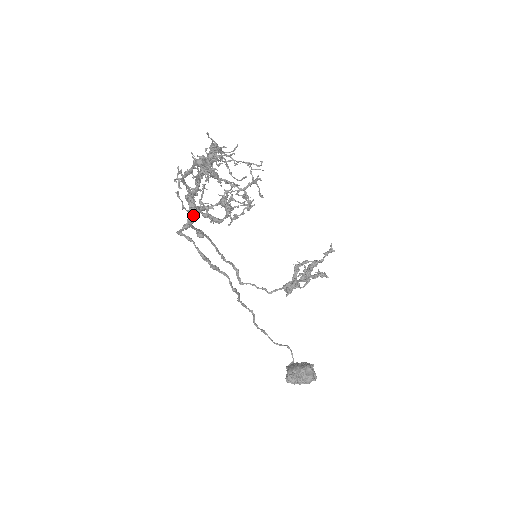
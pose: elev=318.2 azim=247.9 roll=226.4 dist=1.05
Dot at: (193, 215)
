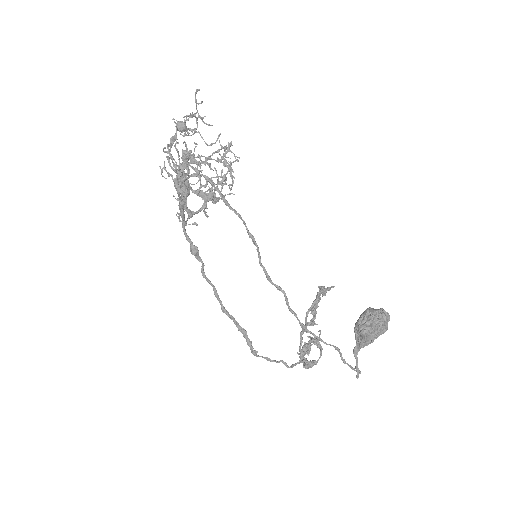
Dot at: (186, 187)
